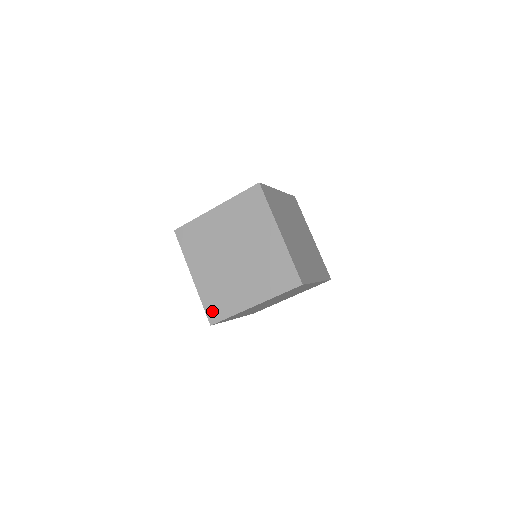
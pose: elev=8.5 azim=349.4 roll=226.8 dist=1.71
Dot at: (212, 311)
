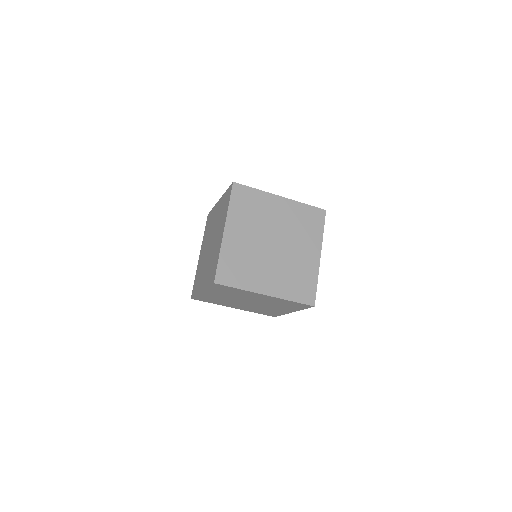
Dot at: (224, 272)
